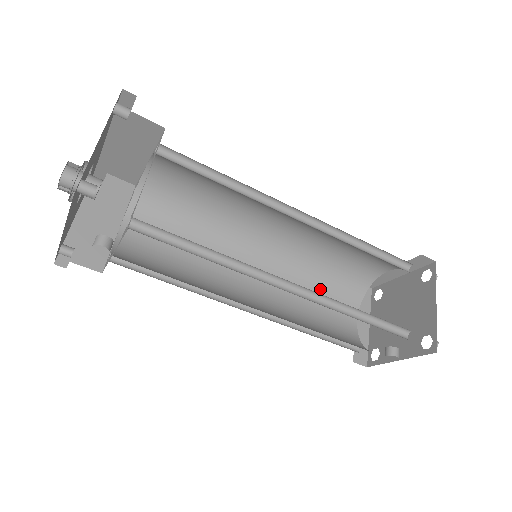
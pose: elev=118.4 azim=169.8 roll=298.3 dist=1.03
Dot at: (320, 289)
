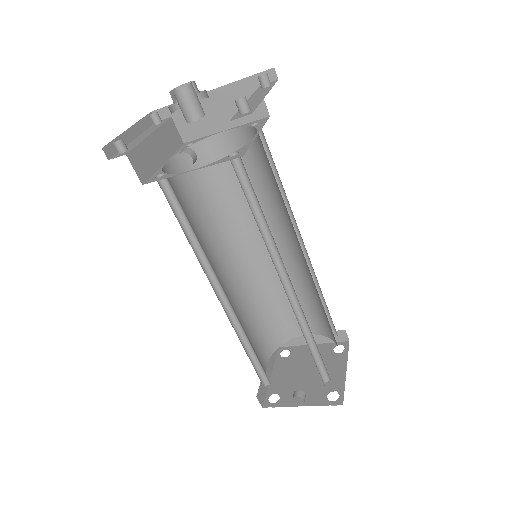
Dot at: (257, 321)
